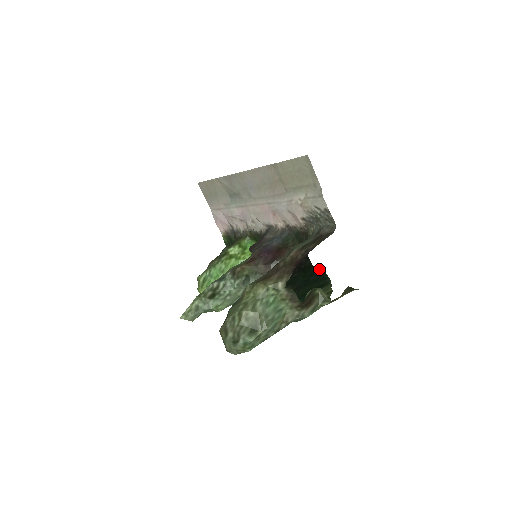
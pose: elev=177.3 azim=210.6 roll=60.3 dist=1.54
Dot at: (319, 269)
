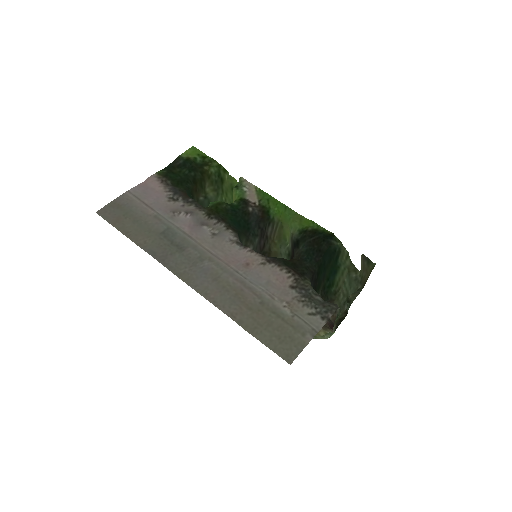
Dot at: (322, 247)
